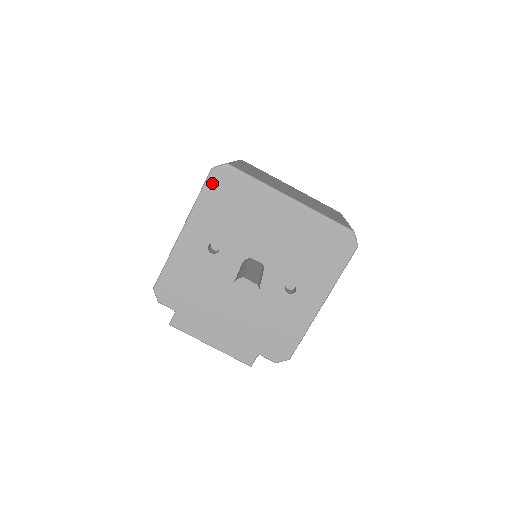
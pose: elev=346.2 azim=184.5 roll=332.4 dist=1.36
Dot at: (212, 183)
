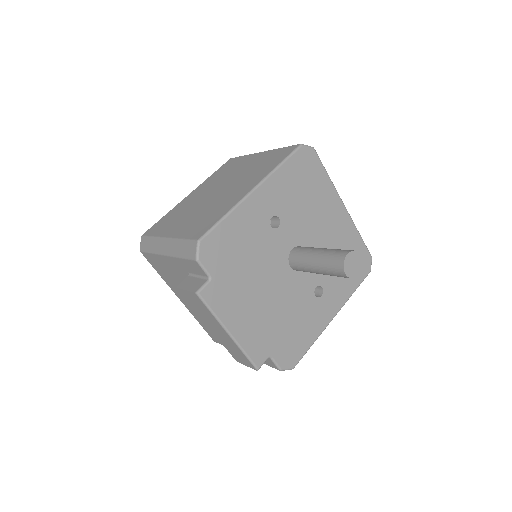
Dot at: (297, 157)
